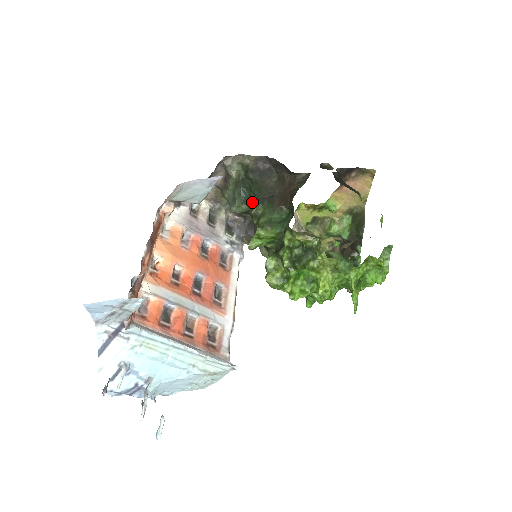
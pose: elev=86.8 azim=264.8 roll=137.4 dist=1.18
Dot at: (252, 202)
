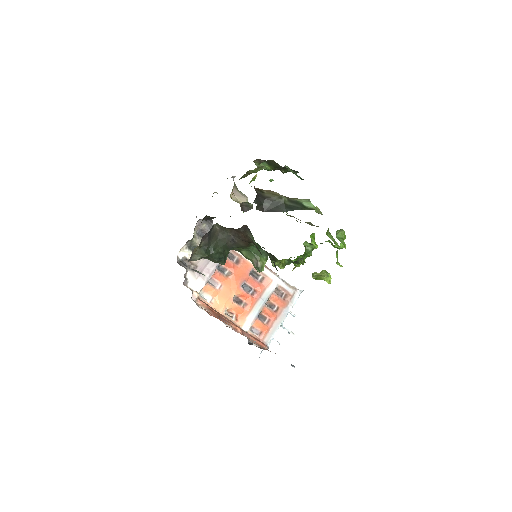
Dot at: (227, 253)
